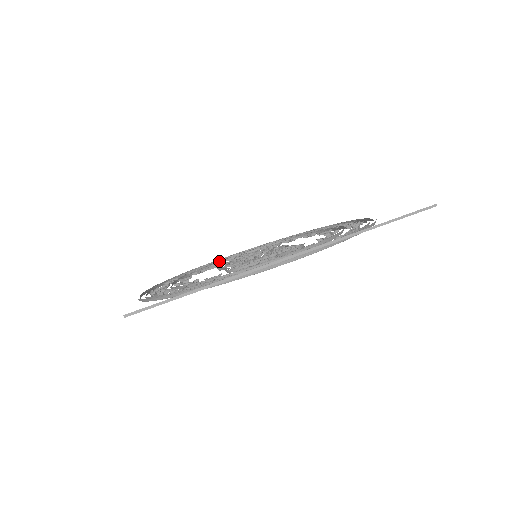
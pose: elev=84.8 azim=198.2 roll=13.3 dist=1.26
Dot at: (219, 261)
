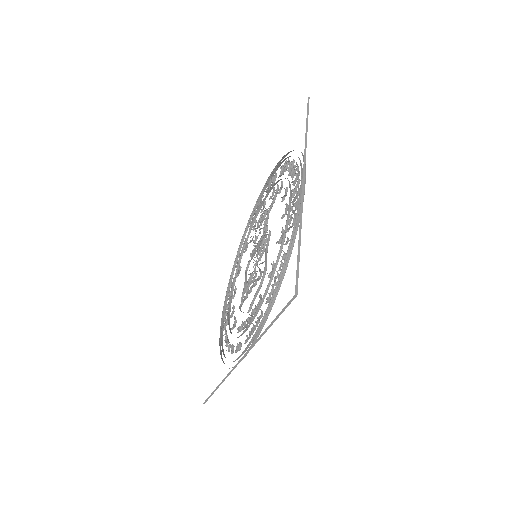
Dot at: (255, 216)
